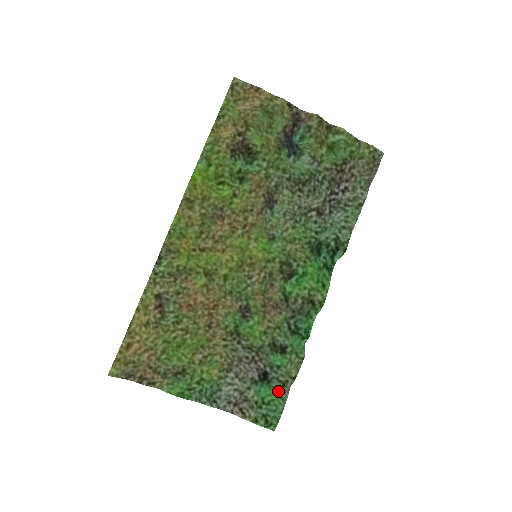
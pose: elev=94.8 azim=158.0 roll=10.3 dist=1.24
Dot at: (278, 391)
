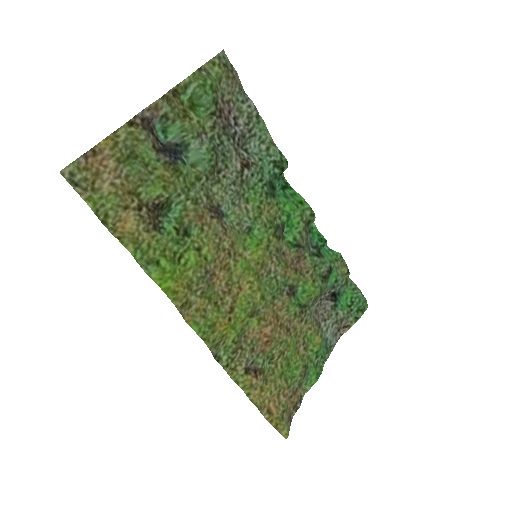
Dot at: (347, 290)
